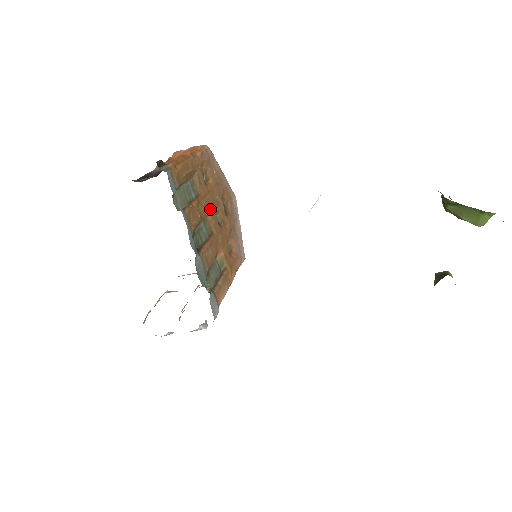
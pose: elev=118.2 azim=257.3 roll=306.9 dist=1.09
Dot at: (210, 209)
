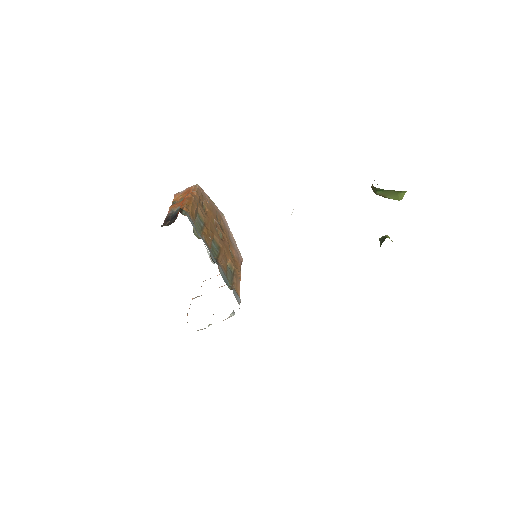
Dot at: (214, 231)
